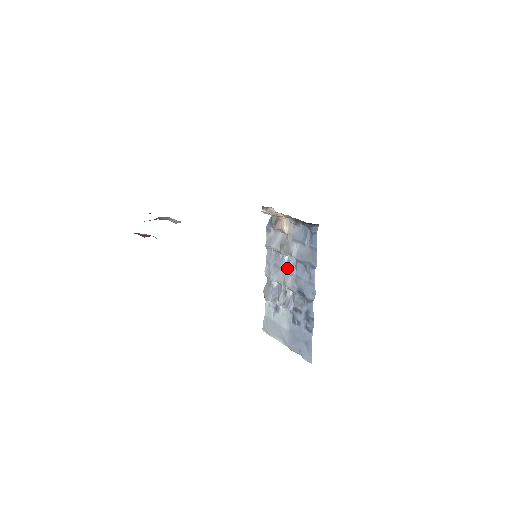
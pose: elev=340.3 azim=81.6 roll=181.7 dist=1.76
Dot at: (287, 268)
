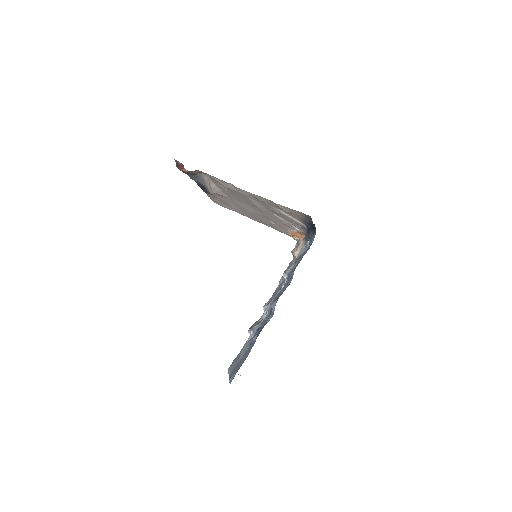
Dot at: (279, 291)
